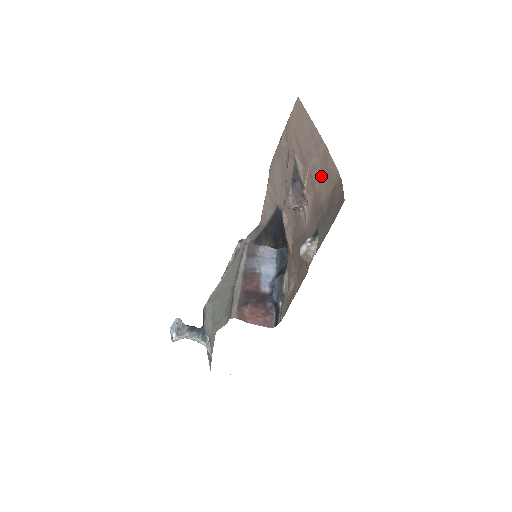
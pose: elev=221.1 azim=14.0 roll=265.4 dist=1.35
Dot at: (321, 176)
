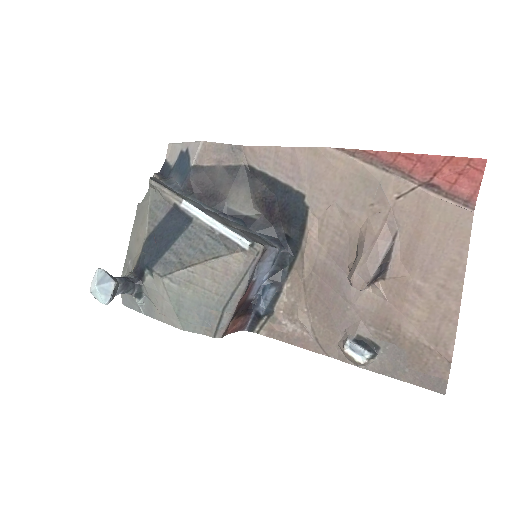
Dot at: (422, 312)
